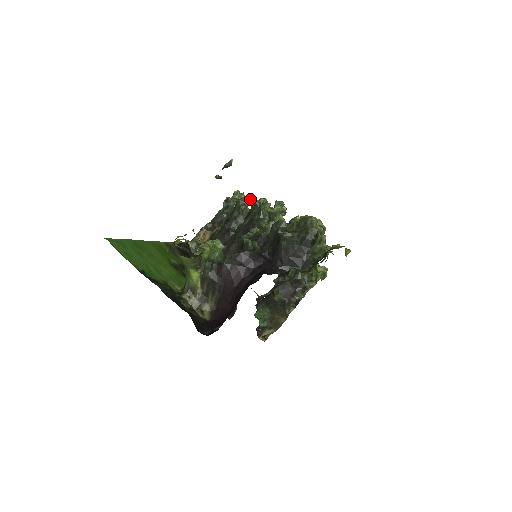
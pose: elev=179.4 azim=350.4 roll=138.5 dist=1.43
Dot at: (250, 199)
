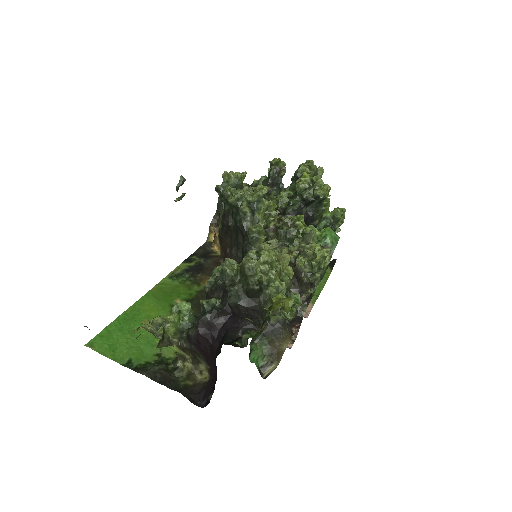
Dot at: (240, 176)
